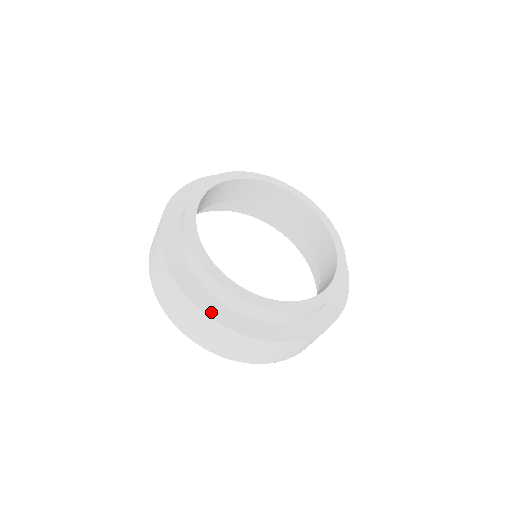
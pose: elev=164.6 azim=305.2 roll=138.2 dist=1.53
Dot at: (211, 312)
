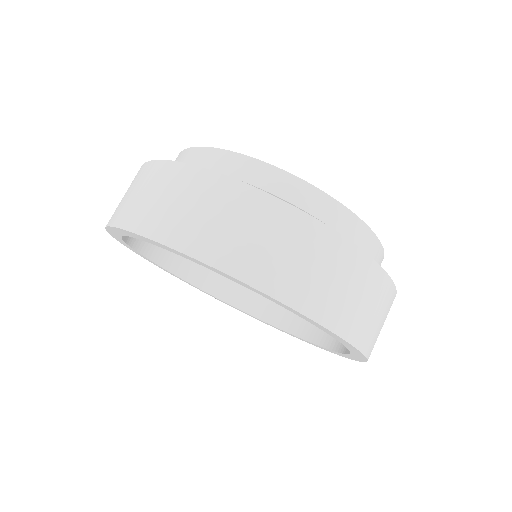
Dot at: (241, 184)
